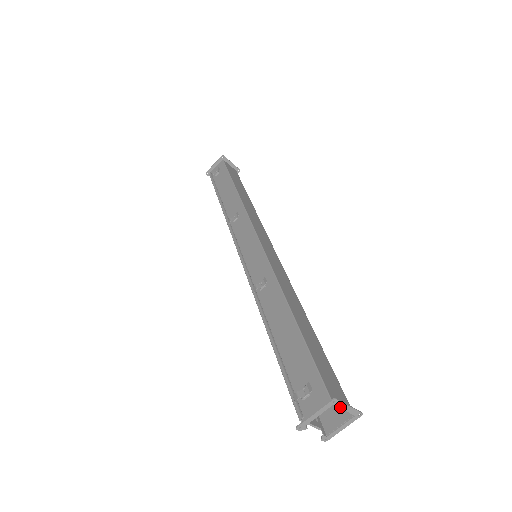
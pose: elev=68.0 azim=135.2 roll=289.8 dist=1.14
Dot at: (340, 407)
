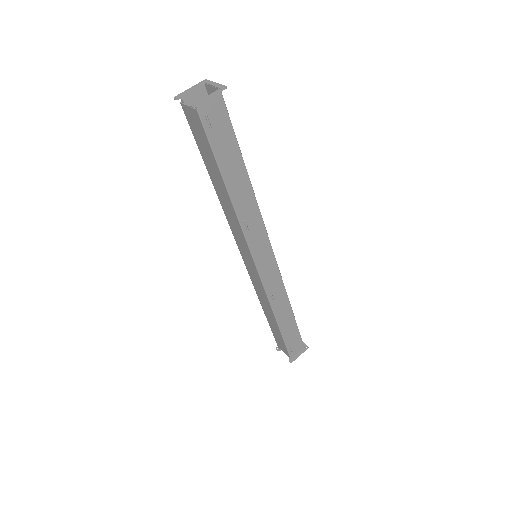
Dot at: (209, 84)
